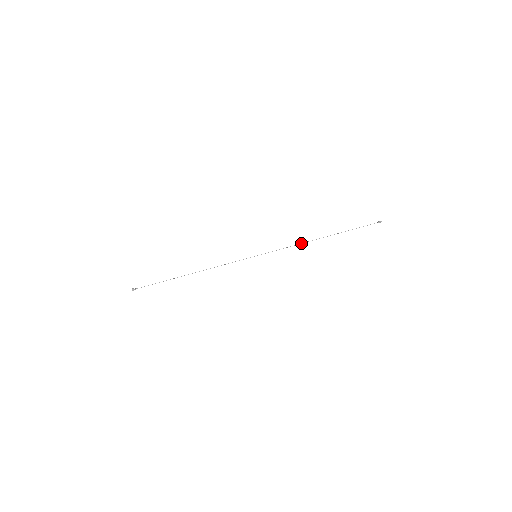
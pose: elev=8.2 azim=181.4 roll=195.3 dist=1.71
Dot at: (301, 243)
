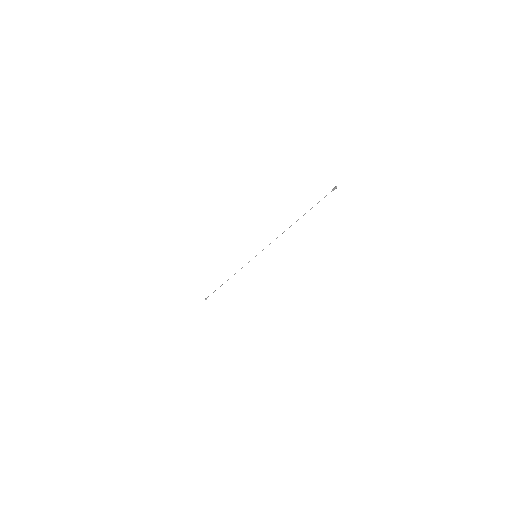
Dot at: occluded
